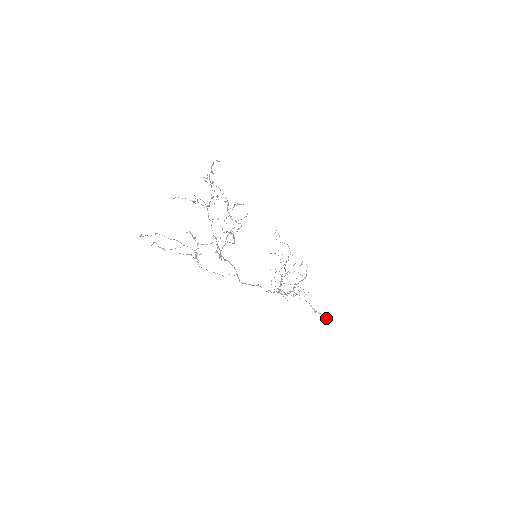
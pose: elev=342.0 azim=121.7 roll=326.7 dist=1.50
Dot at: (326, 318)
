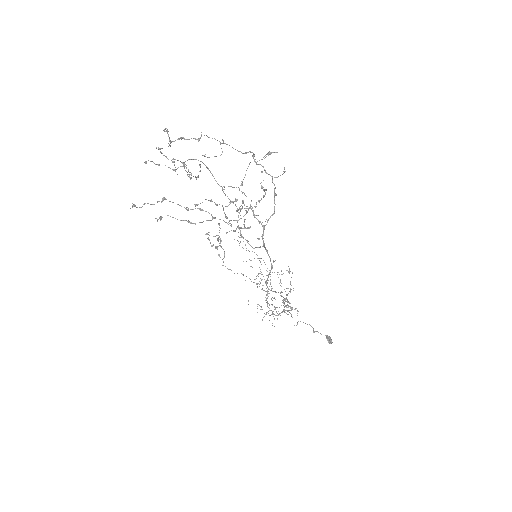
Dot at: (327, 337)
